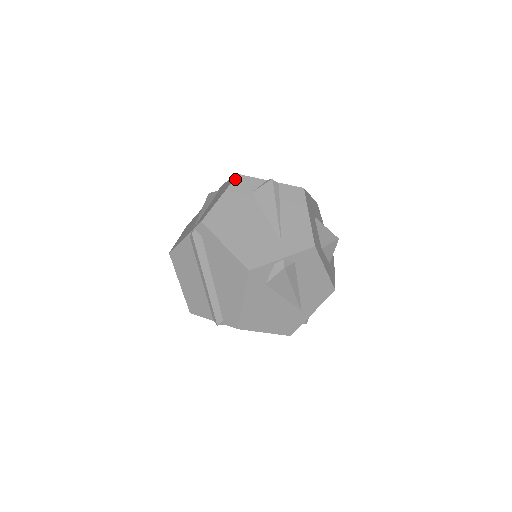
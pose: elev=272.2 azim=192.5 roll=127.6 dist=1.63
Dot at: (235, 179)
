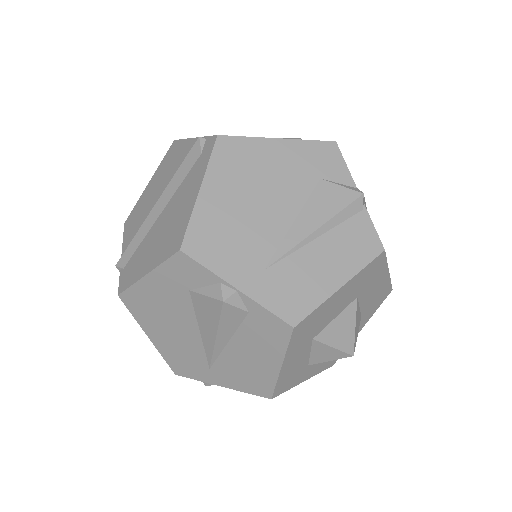
Dot at: (324, 142)
